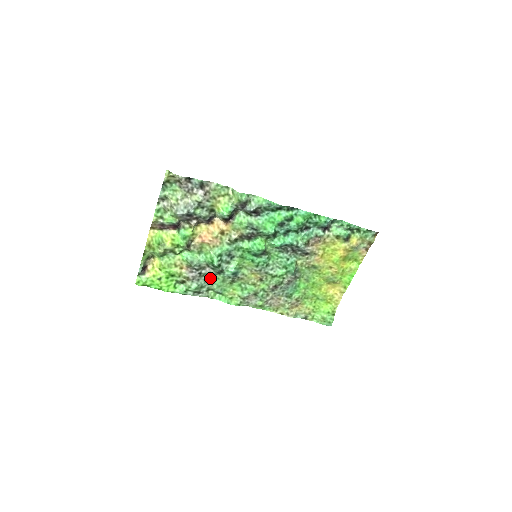
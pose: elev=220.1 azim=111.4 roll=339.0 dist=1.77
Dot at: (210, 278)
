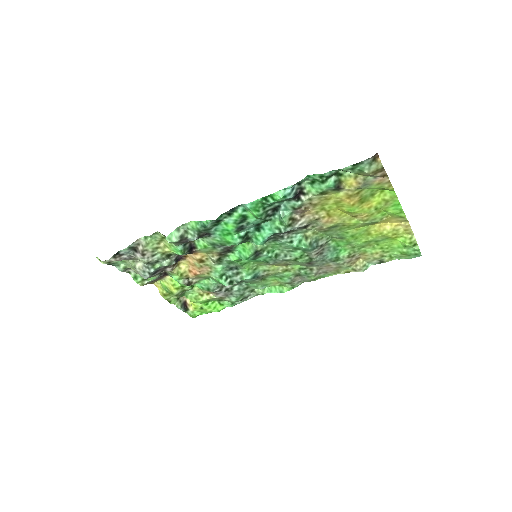
Dot at: (241, 286)
